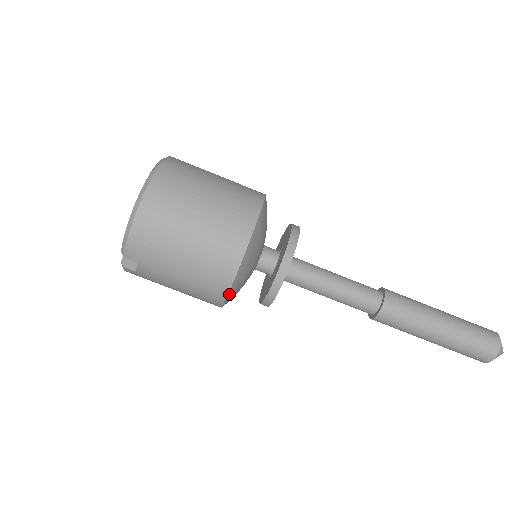
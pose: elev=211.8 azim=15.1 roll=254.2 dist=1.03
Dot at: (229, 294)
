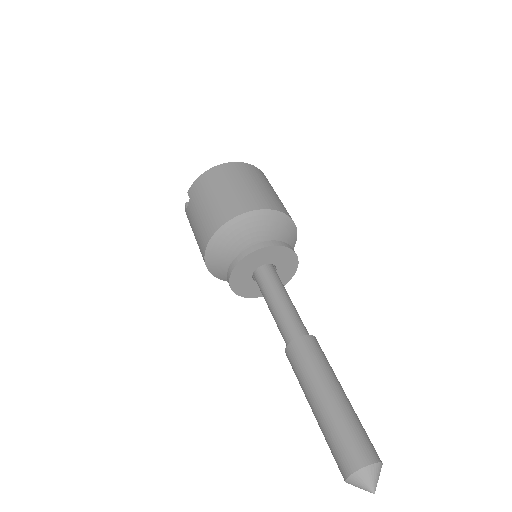
Dot at: (211, 243)
